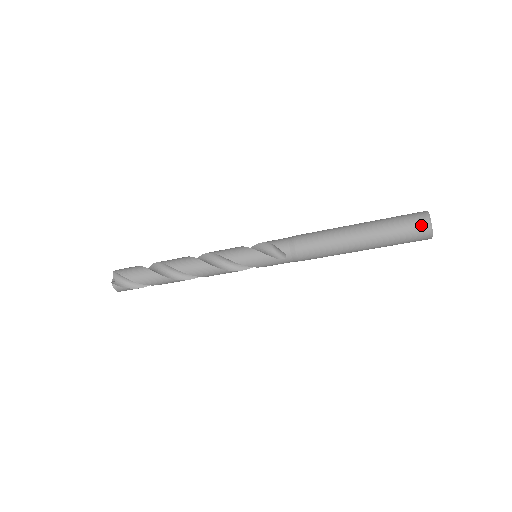
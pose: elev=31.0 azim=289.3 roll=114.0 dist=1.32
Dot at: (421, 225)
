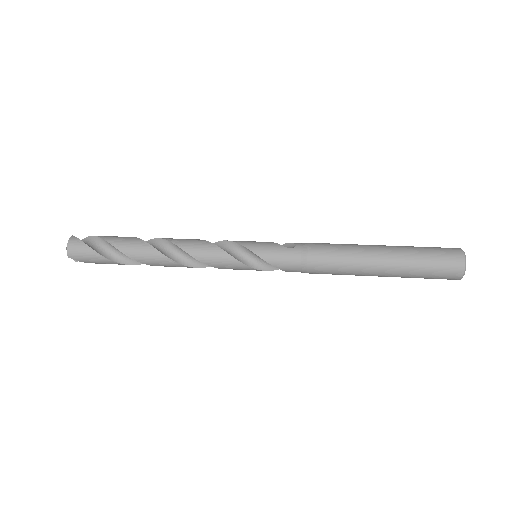
Dot at: occluded
